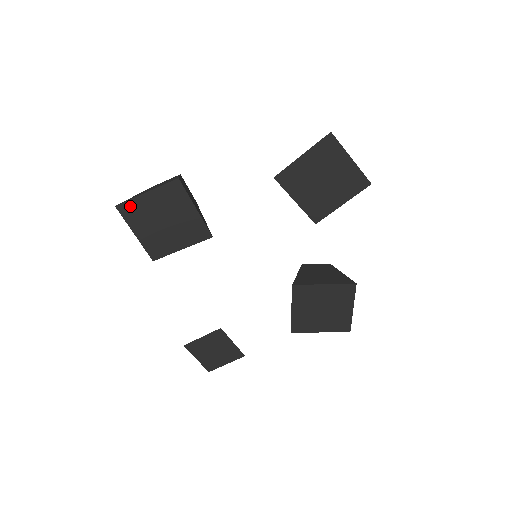
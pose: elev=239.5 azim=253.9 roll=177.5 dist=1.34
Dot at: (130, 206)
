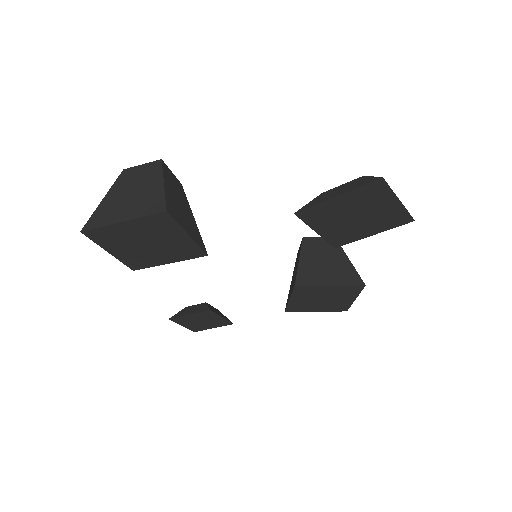
Dot at: (101, 232)
